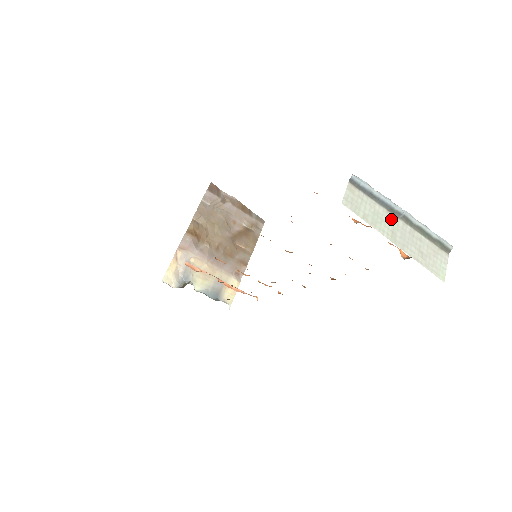
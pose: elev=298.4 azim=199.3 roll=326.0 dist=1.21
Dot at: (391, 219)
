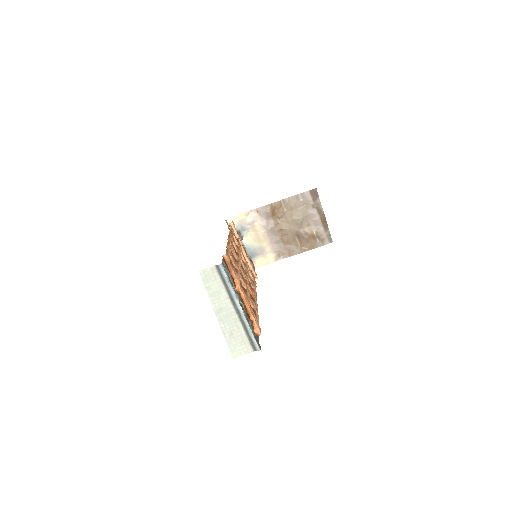
Dot at: (227, 303)
